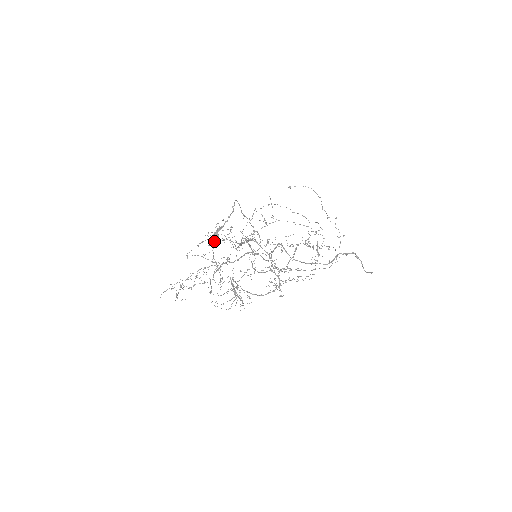
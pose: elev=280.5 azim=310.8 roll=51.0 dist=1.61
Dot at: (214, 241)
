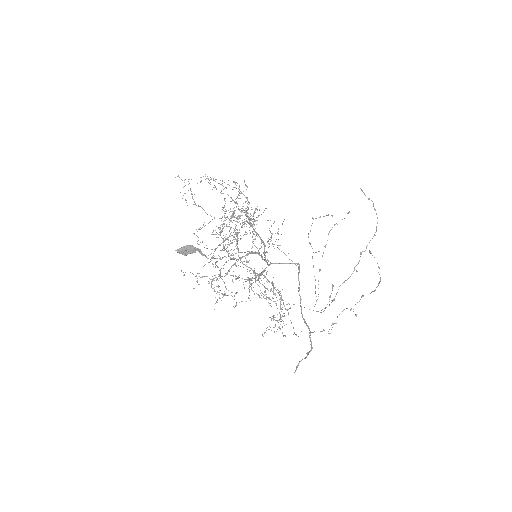
Dot at: (185, 252)
